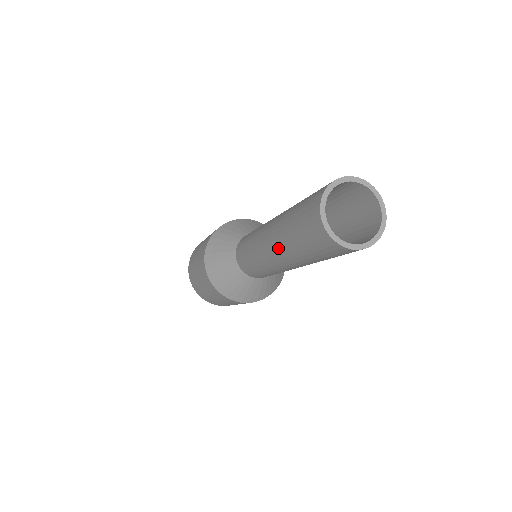
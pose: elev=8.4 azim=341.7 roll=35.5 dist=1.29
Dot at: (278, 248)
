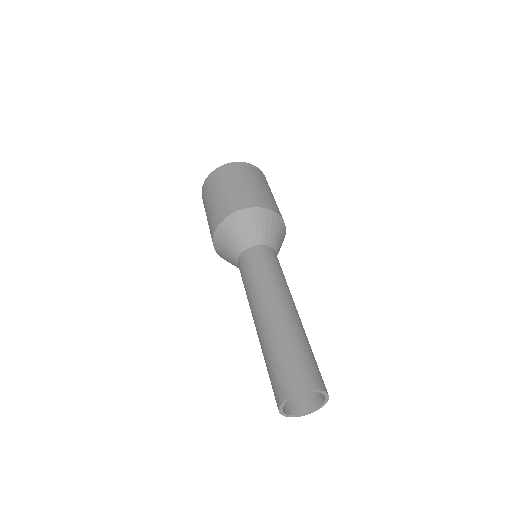
Dot at: (261, 332)
